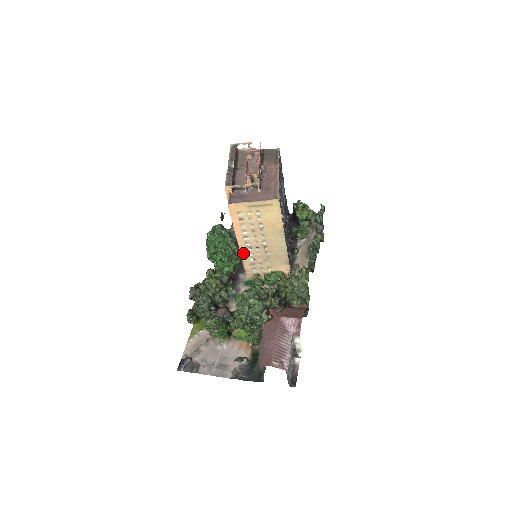
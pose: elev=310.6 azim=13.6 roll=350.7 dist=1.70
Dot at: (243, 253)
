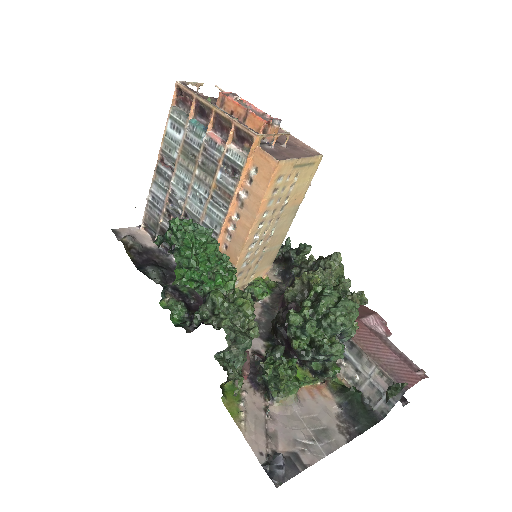
Dot at: (242, 254)
